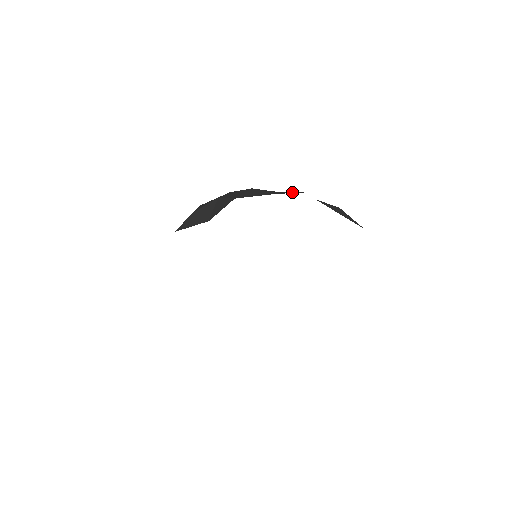
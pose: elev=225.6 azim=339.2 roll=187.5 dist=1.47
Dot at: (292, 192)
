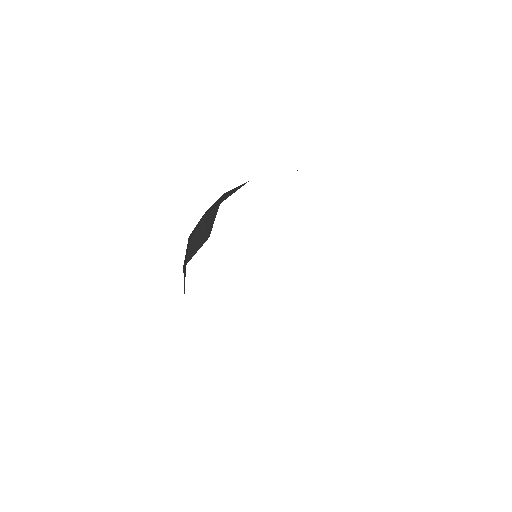
Dot at: occluded
